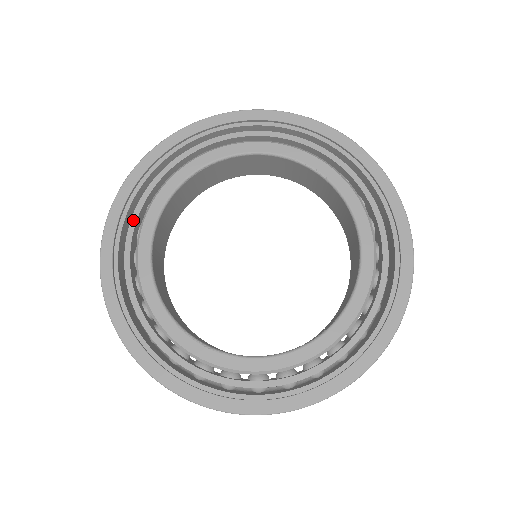
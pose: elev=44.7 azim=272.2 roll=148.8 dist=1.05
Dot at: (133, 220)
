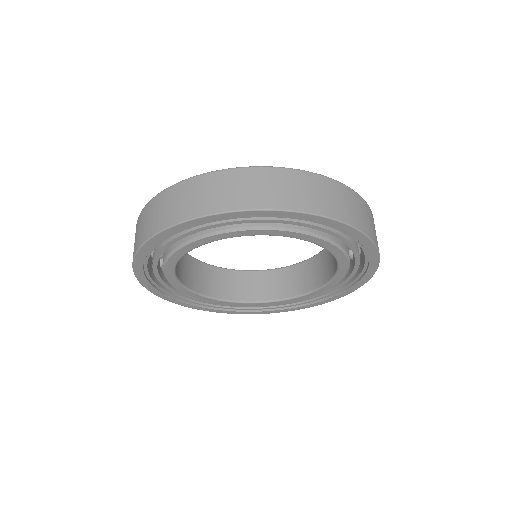
Dot at: (158, 255)
